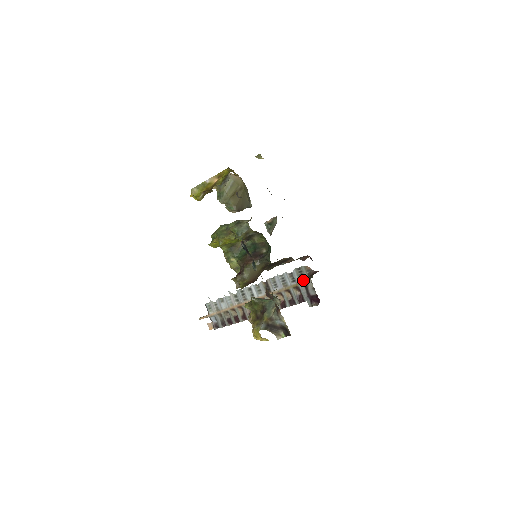
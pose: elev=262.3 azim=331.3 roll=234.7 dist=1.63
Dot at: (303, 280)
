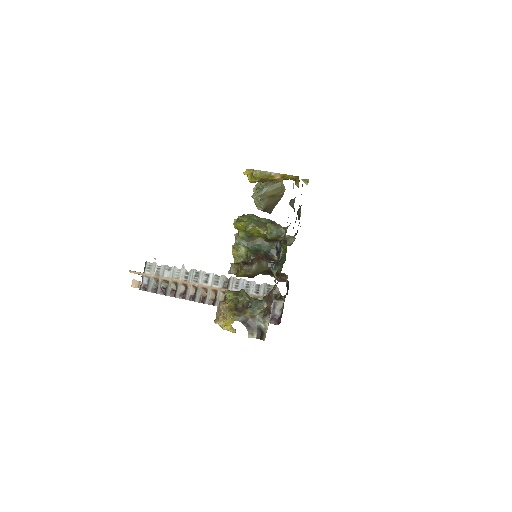
Dot at: occluded
